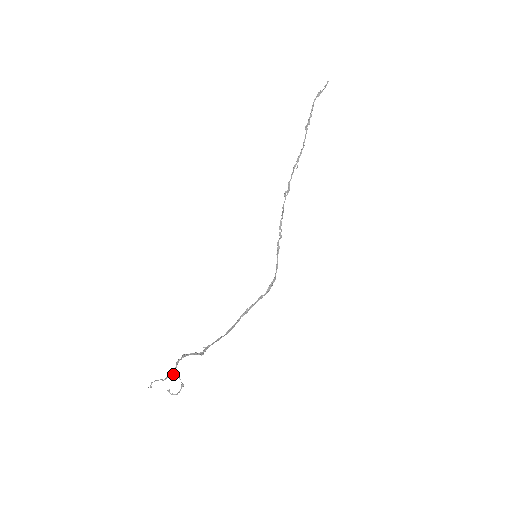
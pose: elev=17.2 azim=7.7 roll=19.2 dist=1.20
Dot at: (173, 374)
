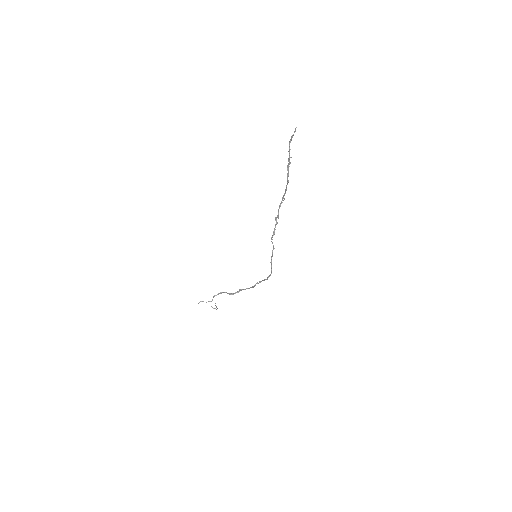
Dot at: occluded
